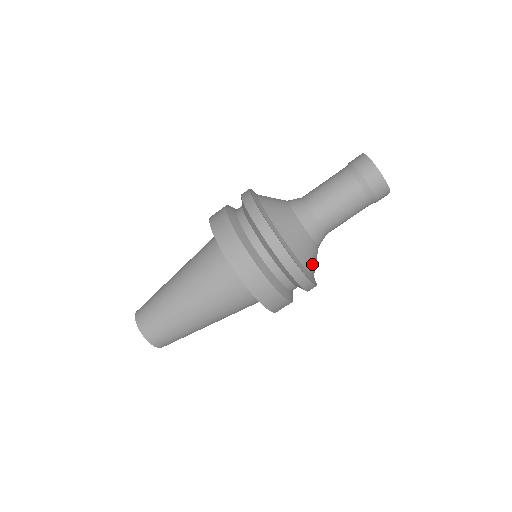
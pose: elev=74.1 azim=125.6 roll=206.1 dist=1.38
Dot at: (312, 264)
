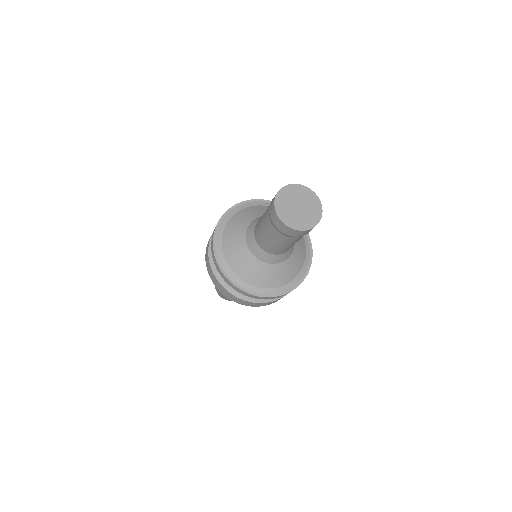
Dot at: (293, 271)
